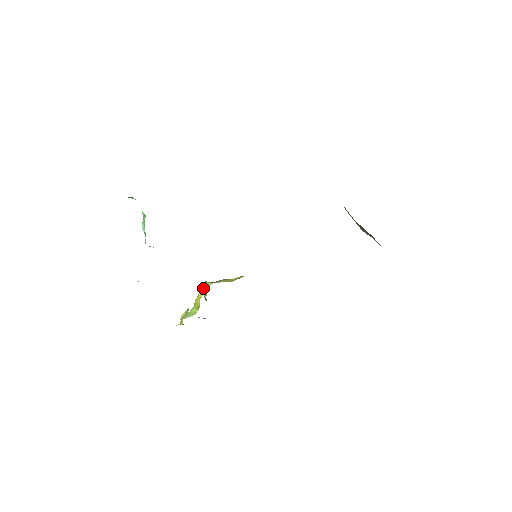
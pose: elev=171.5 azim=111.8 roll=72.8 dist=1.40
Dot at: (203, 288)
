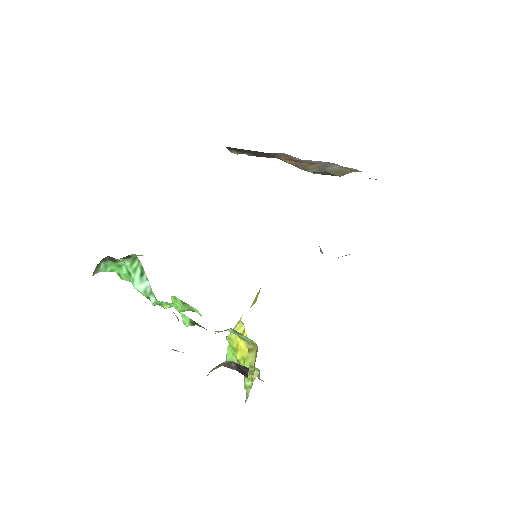
Dot at: occluded
